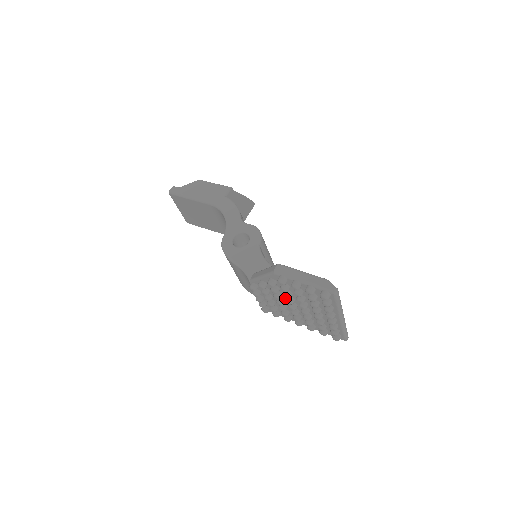
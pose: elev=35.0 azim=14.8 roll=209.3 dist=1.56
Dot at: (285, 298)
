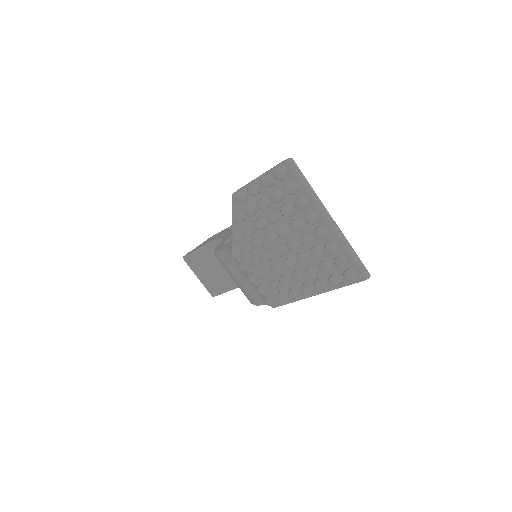
Dot at: (268, 245)
